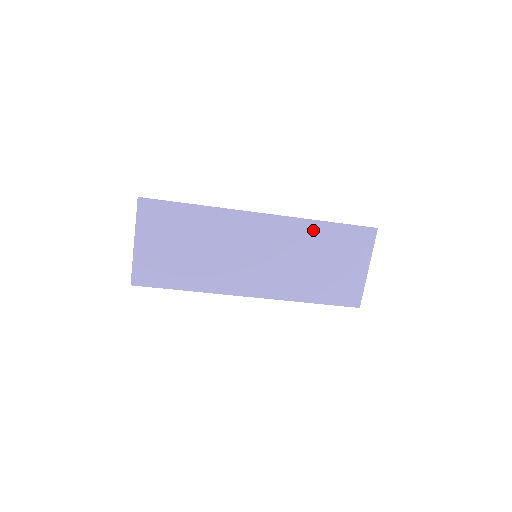
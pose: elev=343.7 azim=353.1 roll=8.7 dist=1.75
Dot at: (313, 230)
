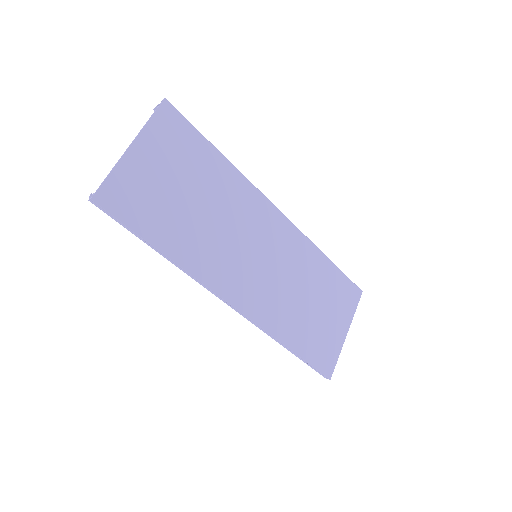
Dot at: (316, 259)
